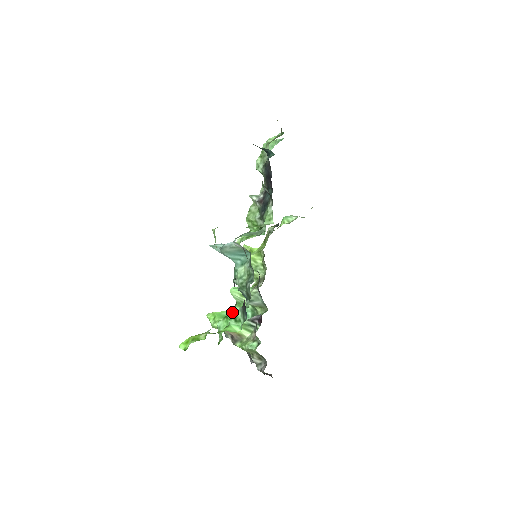
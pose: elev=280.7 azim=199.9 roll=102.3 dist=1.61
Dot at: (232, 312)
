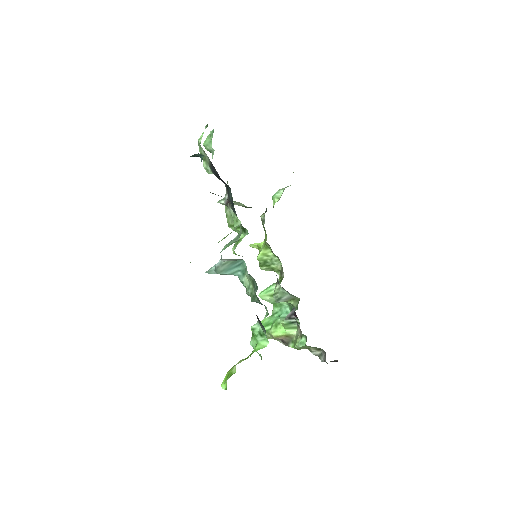
Dot at: (253, 328)
